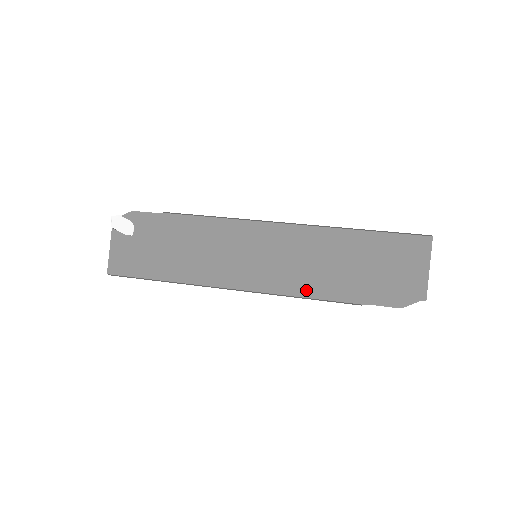
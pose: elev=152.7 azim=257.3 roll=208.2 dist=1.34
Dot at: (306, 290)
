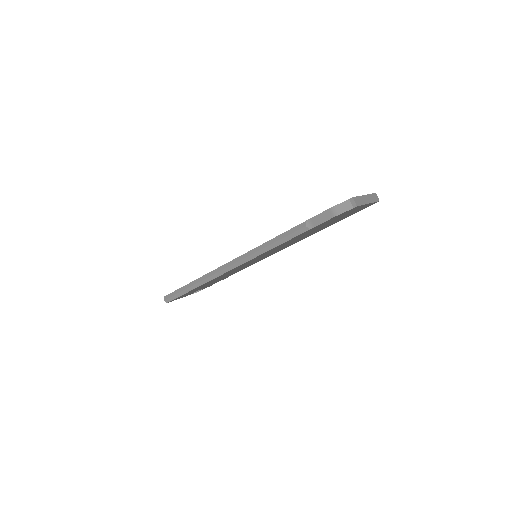
Dot at: occluded
